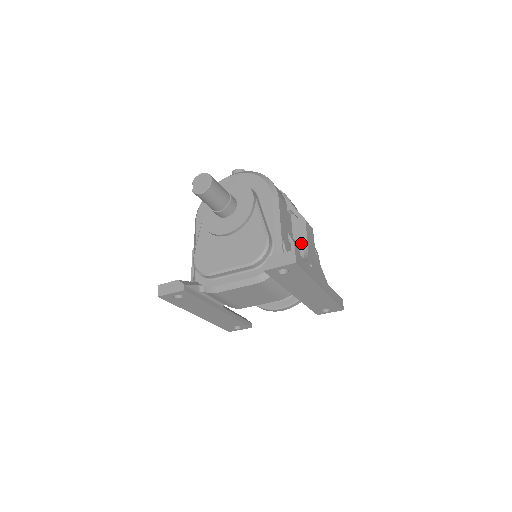
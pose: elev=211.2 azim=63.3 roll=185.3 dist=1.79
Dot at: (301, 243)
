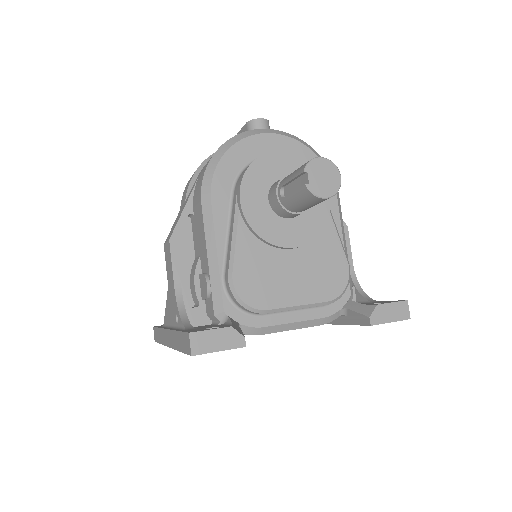
Dot at: occluded
